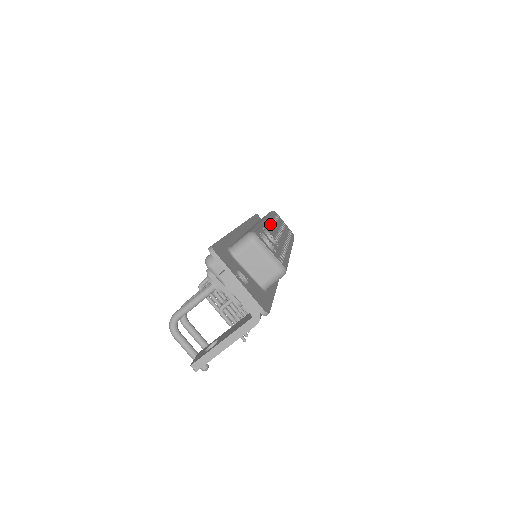
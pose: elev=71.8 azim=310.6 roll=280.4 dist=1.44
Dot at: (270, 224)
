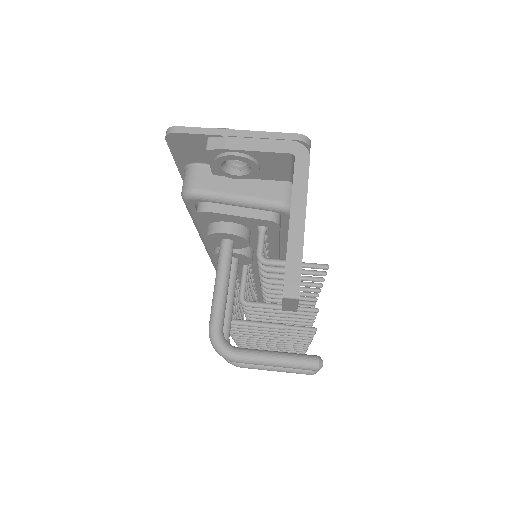
Dot at: occluded
